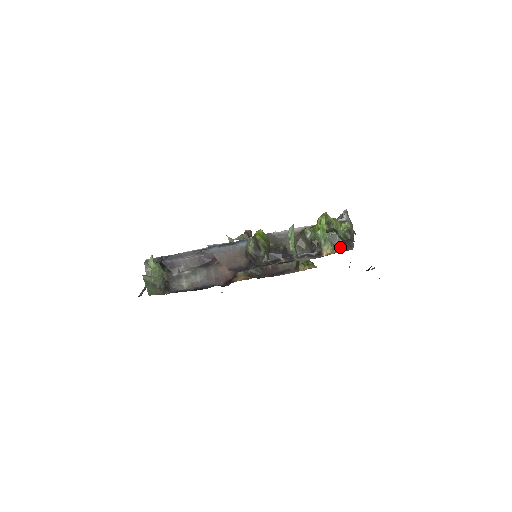
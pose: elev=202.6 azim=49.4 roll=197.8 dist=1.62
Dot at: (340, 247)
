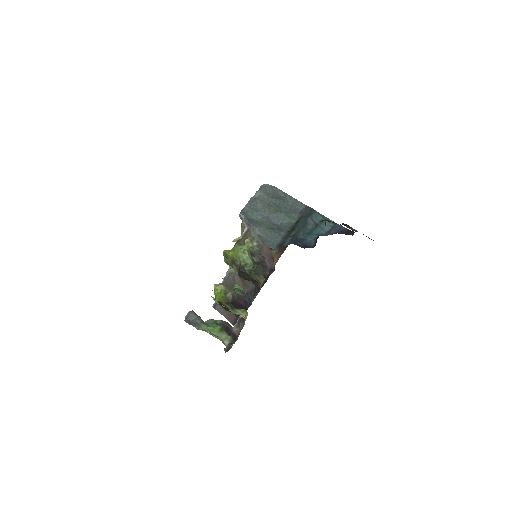
Dot at: (259, 277)
